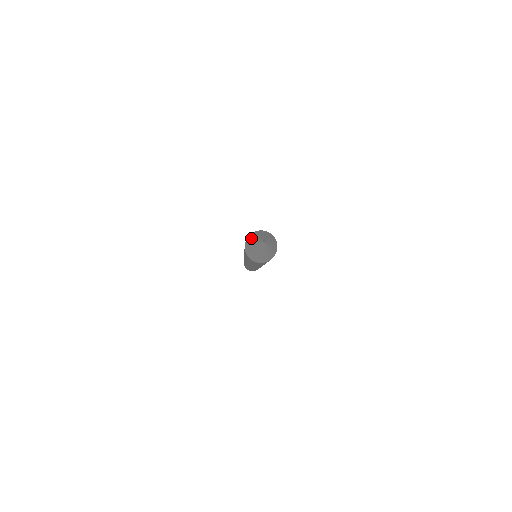
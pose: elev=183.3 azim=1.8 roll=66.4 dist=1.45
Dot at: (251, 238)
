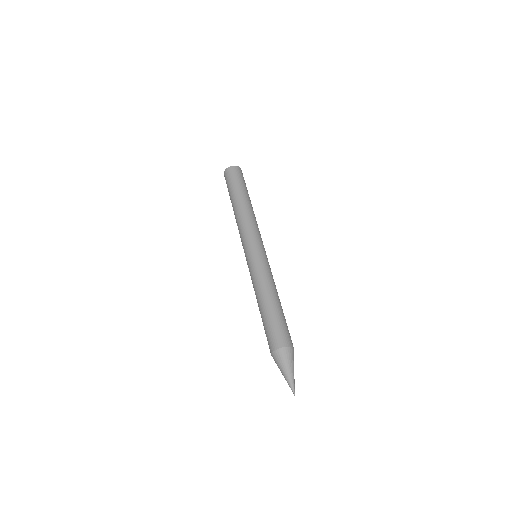
Dot at: (280, 362)
